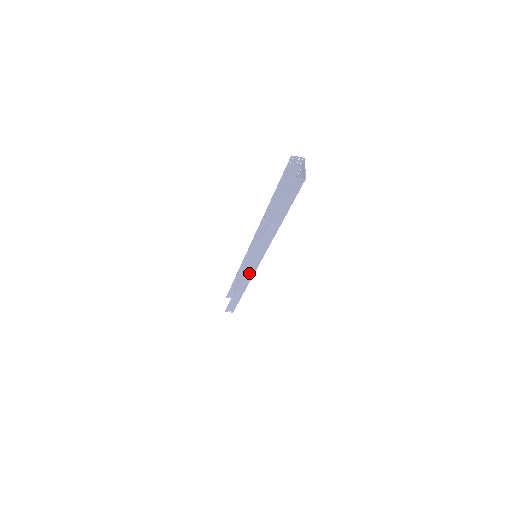
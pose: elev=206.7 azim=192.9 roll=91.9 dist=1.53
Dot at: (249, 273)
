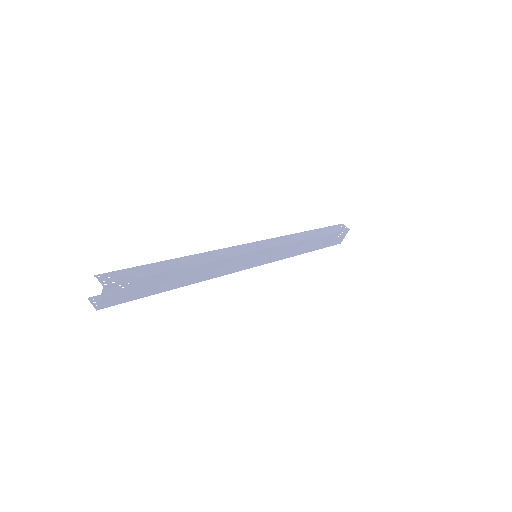
Dot at: occluded
